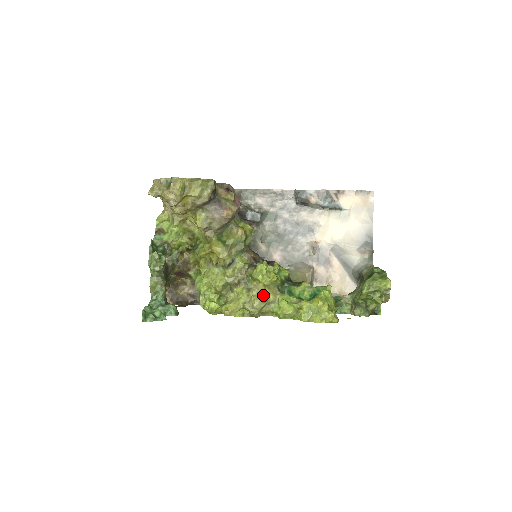
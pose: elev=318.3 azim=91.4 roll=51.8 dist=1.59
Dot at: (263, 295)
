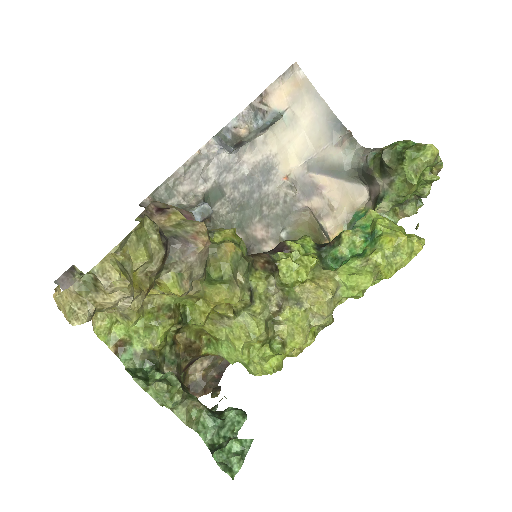
Dot at: (323, 293)
